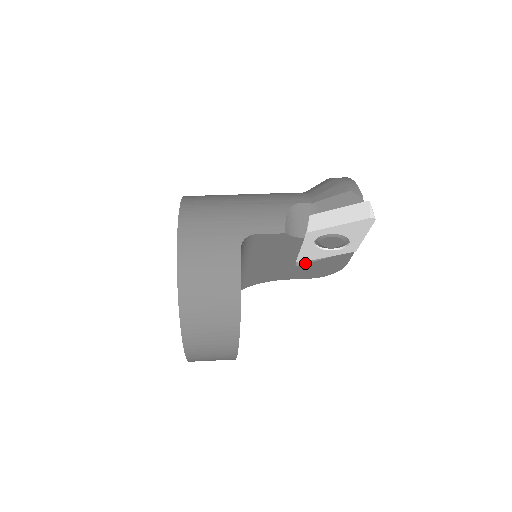
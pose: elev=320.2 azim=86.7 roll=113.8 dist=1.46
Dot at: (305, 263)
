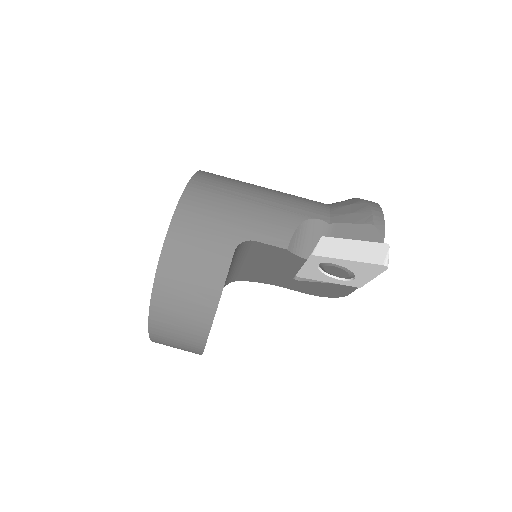
Dot at: (304, 280)
